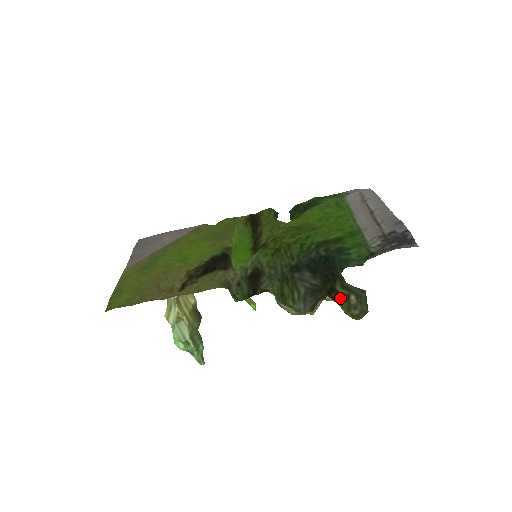
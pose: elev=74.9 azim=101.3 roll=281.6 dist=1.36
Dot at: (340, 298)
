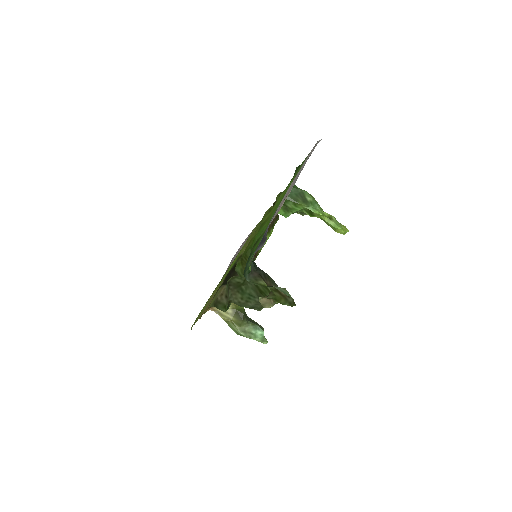
Dot at: (274, 292)
